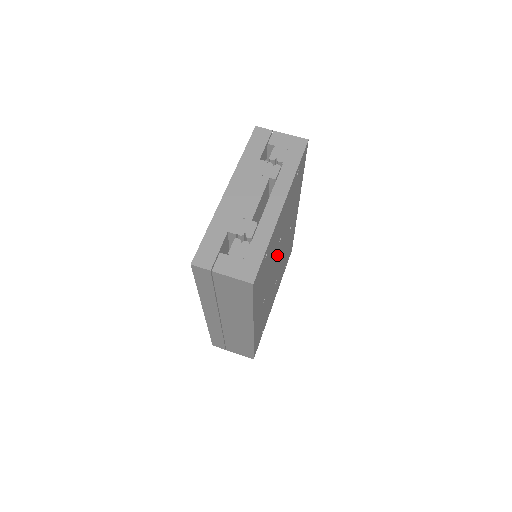
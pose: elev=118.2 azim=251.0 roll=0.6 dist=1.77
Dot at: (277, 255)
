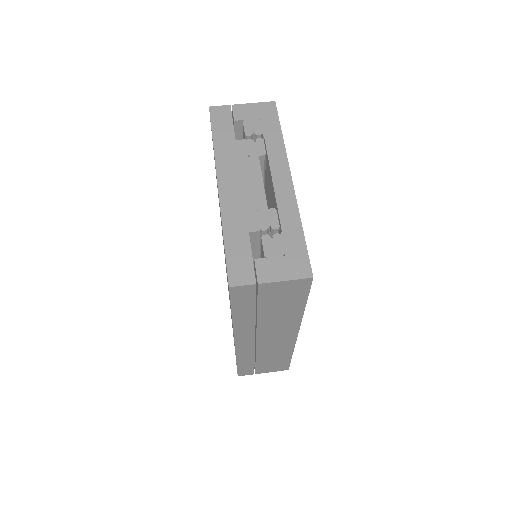
Dot at: occluded
